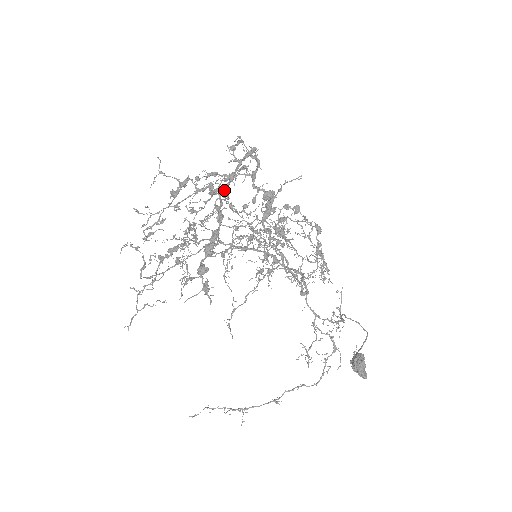
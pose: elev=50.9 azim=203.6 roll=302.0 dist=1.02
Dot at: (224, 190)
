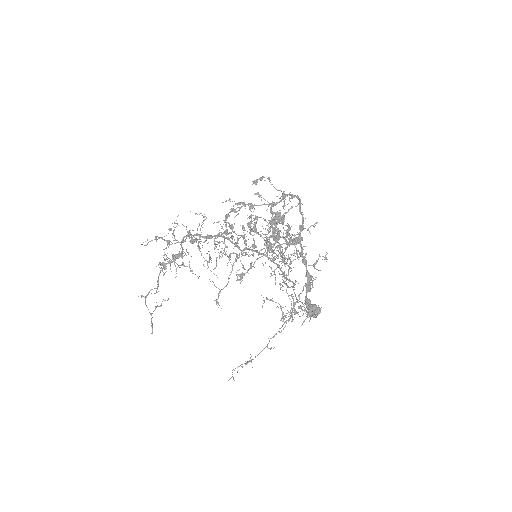
Dot at: (302, 240)
